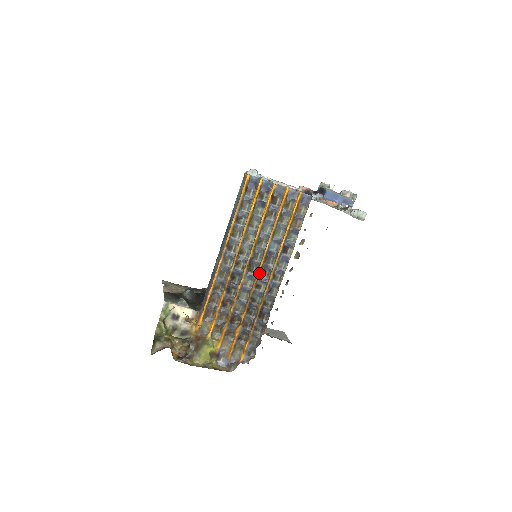
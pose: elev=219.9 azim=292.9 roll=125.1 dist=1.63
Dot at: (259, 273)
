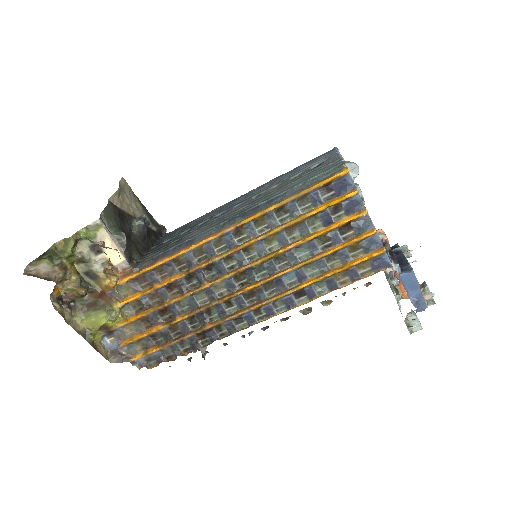
Dot at: (244, 291)
